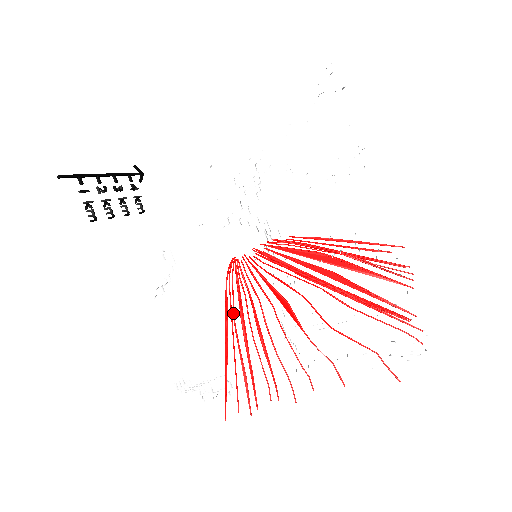
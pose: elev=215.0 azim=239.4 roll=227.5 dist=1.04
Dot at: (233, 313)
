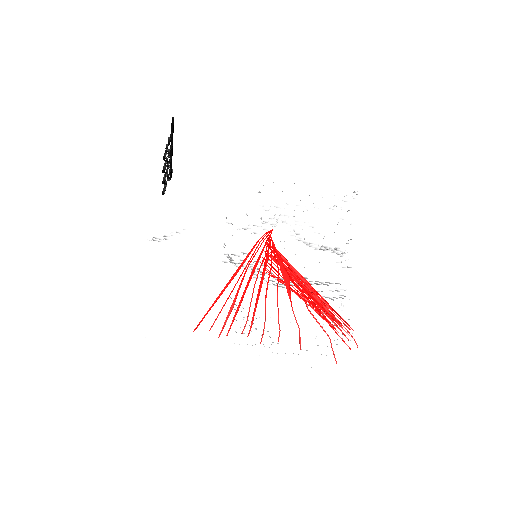
Dot at: (251, 261)
